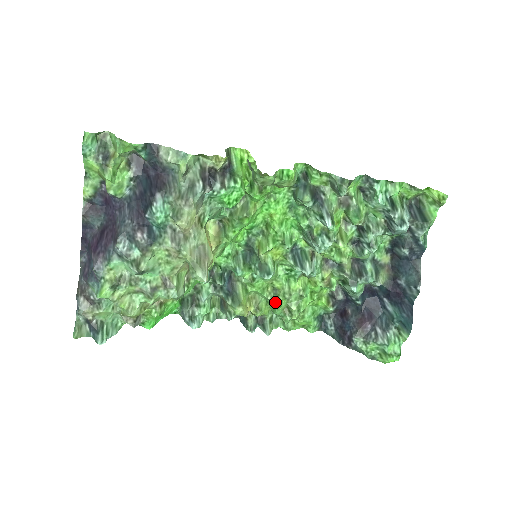
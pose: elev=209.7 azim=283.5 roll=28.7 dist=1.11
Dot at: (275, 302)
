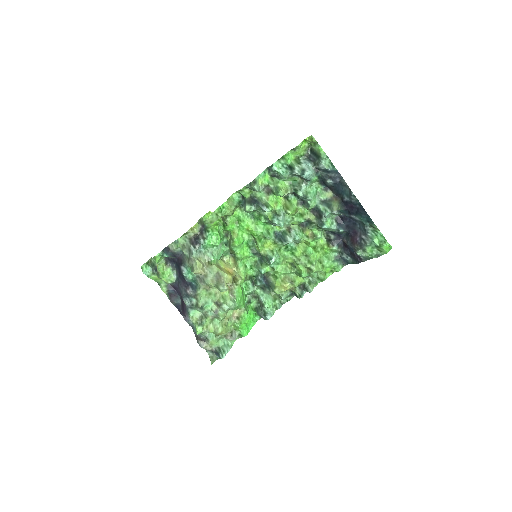
Dot at: (297, 271)
